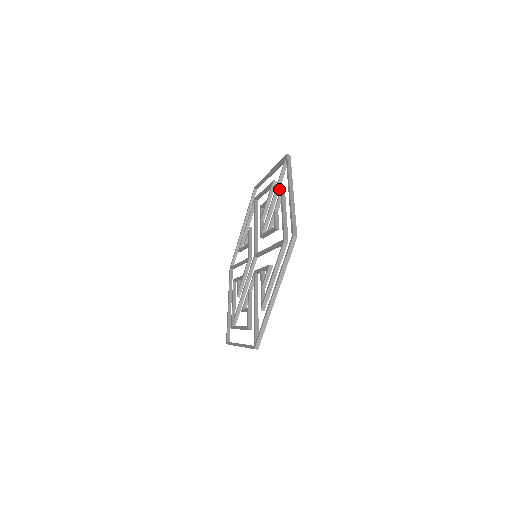
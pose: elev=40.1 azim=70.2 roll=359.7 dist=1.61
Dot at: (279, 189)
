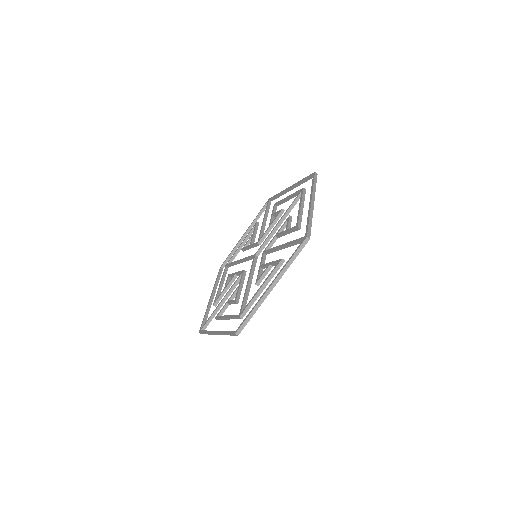
Dot at: (267, 216)
